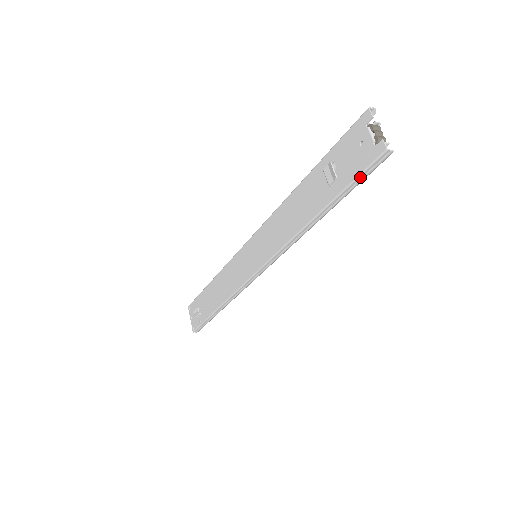
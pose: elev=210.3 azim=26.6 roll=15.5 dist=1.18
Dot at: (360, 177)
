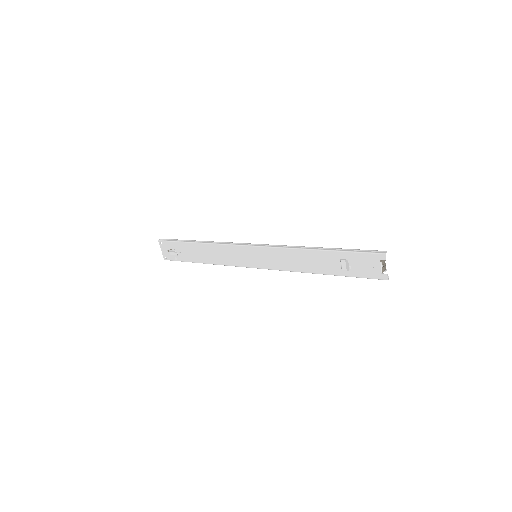
Dot at: occluded
